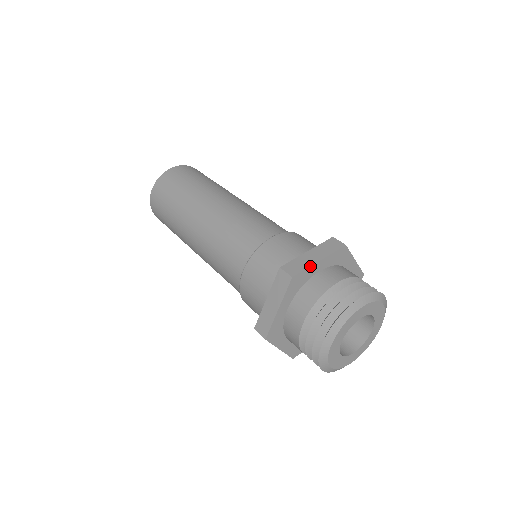
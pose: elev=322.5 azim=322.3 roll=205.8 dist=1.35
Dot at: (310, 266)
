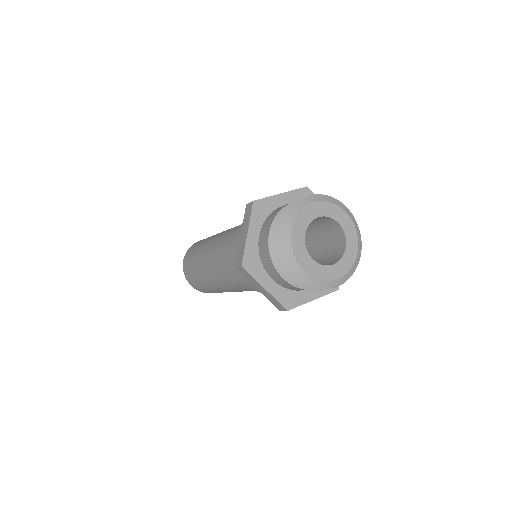
Dot at: (271, 196)
